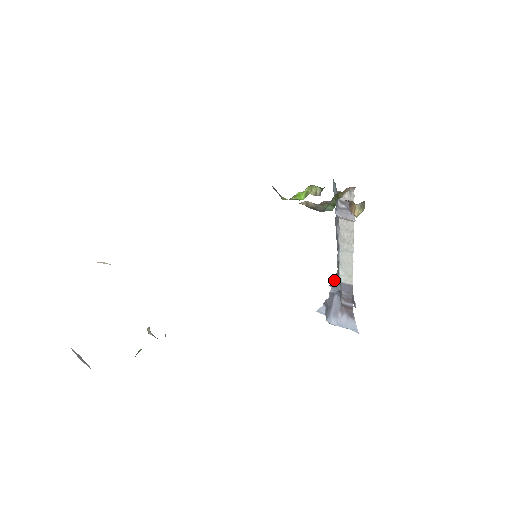
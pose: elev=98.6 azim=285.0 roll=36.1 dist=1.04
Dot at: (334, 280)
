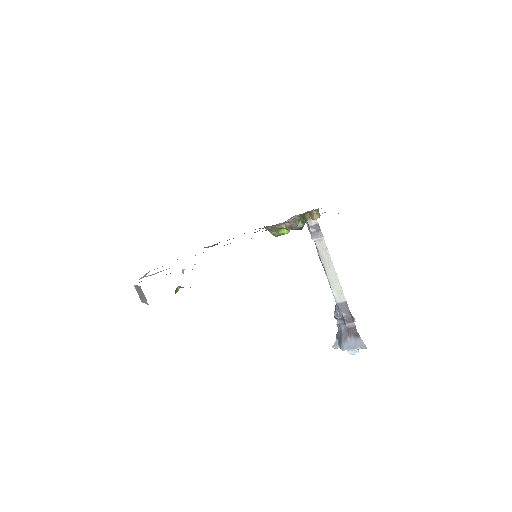
Dot at: (335, 310)
